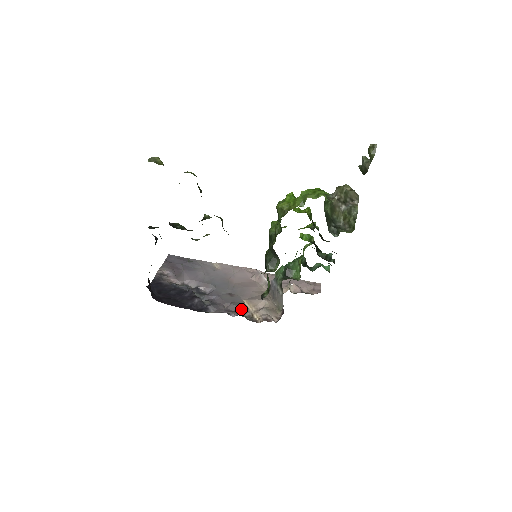
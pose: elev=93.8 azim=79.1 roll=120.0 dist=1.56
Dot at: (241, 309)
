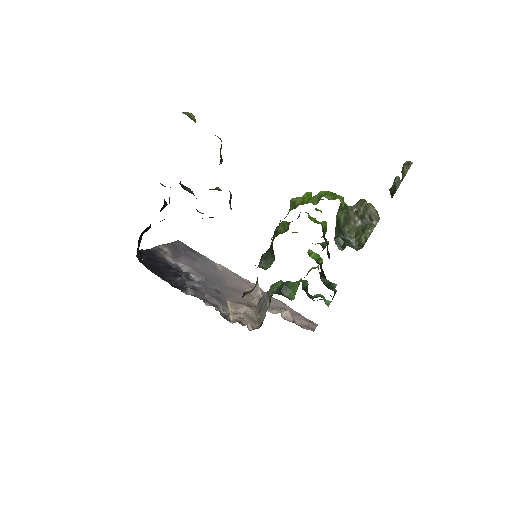
Dot at: (220, 305)
